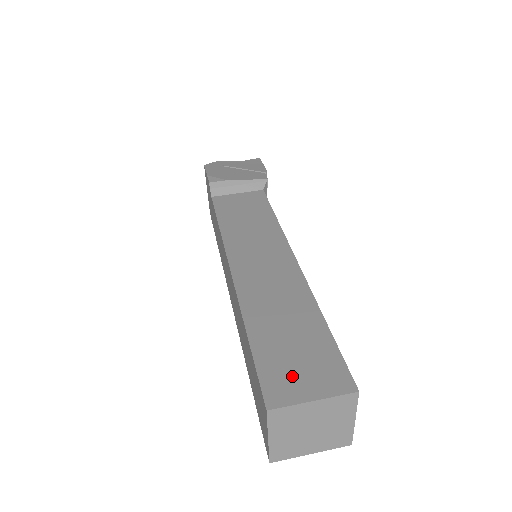
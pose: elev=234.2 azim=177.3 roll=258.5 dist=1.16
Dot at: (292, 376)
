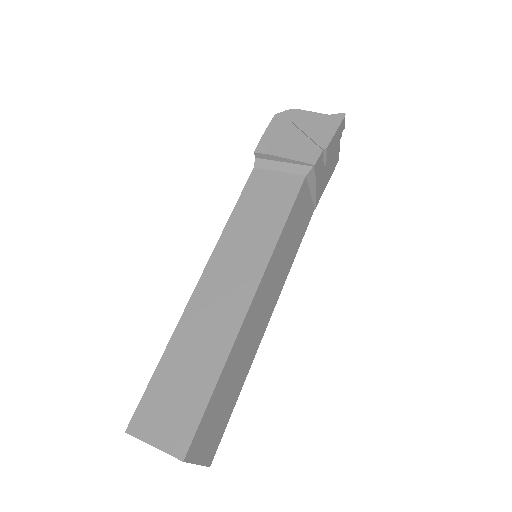
Dot at: (157, 417)
